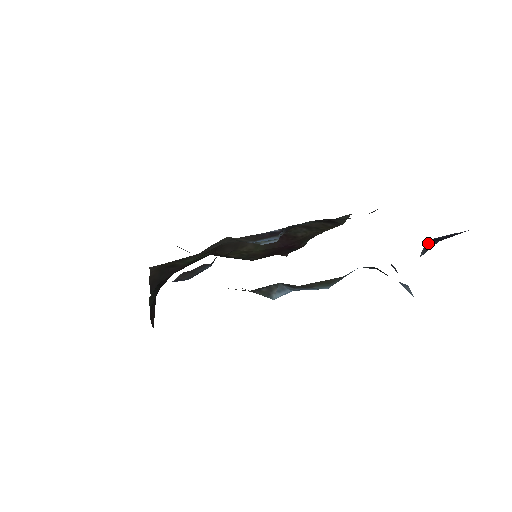
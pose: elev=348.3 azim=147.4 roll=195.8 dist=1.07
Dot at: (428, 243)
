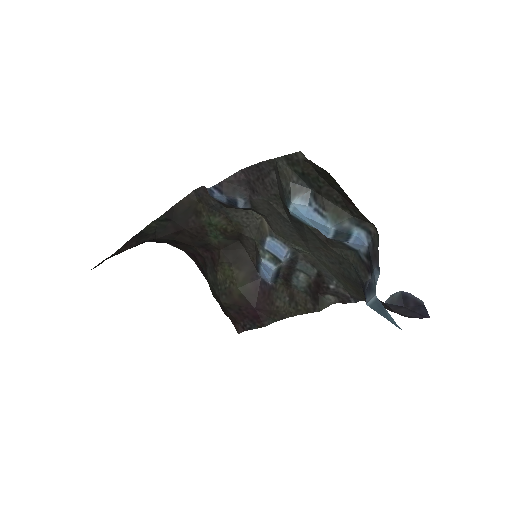
Dot at: (399, 295)
